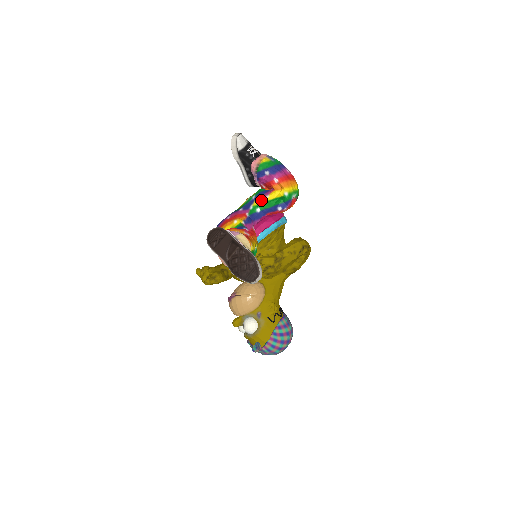
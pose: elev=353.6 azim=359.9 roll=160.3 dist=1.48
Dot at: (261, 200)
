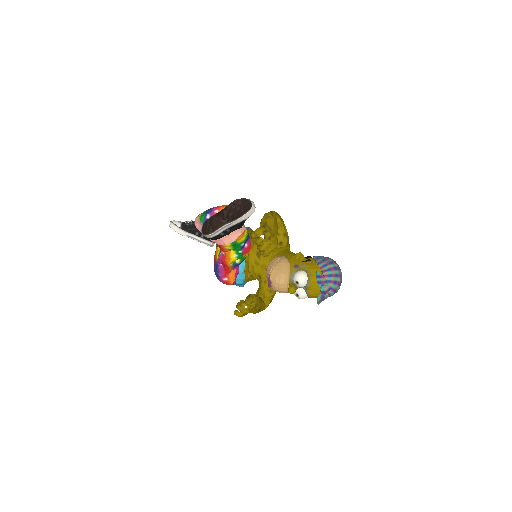
Dot at: occluded
